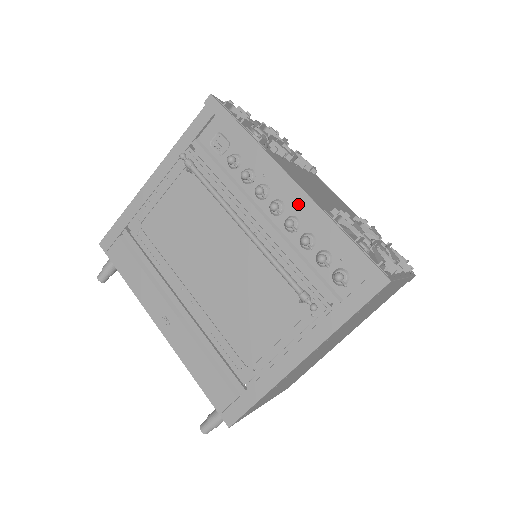
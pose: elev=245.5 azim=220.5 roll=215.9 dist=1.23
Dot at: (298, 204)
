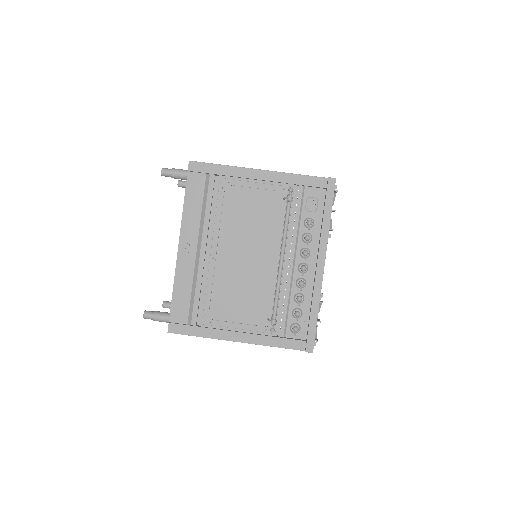
Dot at: (313, 278)
